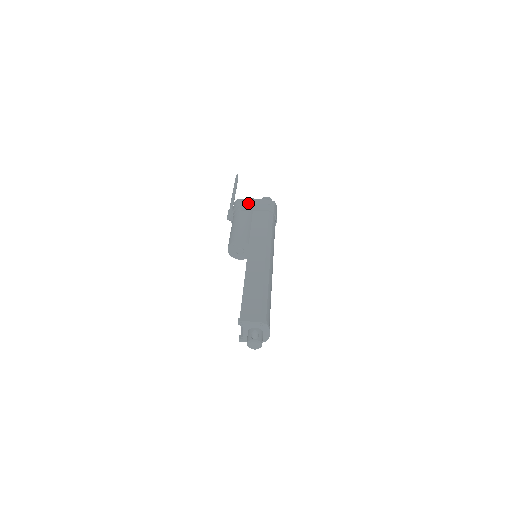
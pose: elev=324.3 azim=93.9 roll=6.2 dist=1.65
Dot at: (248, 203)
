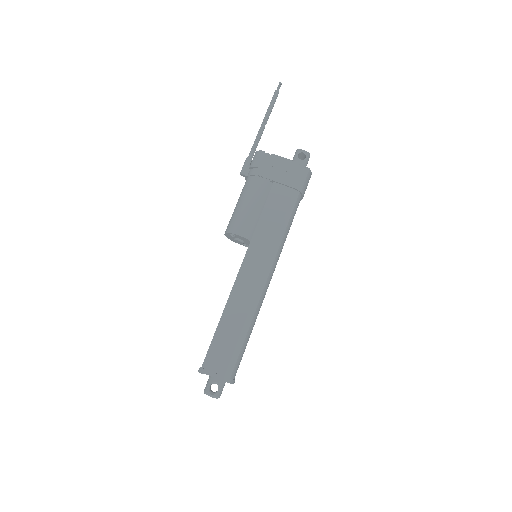
Dot at: (272, 165)
